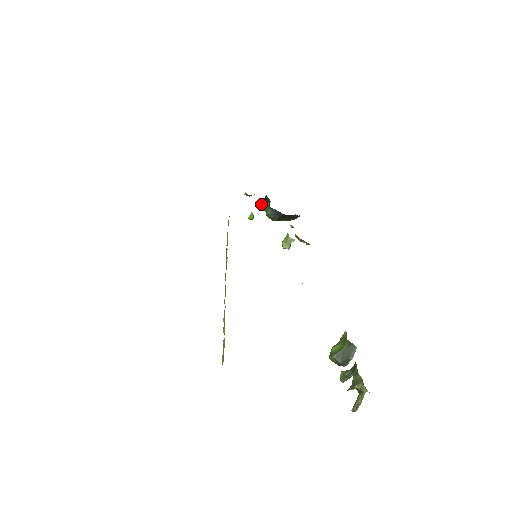
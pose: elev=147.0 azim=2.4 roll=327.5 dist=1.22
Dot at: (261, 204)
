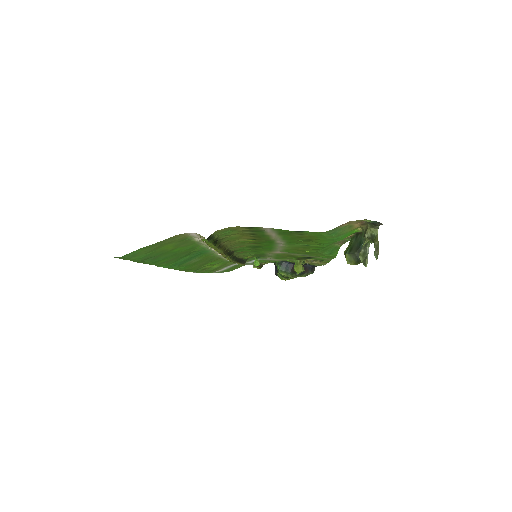
Dot at: (275, 274)
